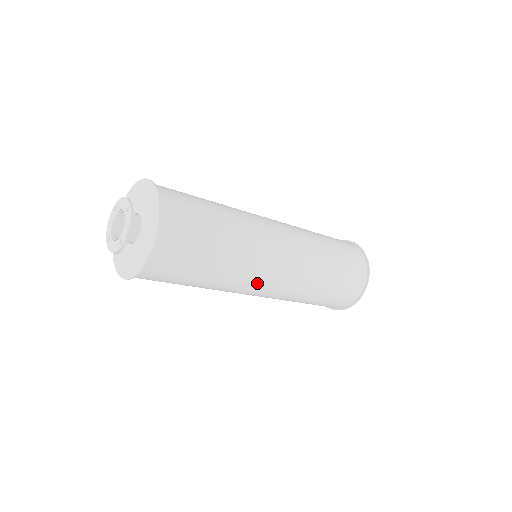
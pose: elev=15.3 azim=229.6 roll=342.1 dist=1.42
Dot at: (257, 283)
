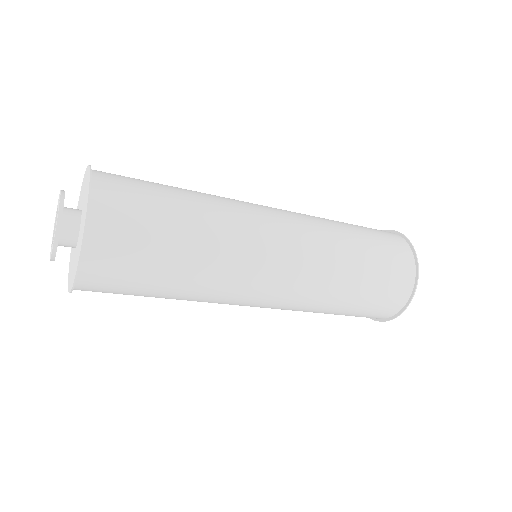
Dot at: (252, 283)
